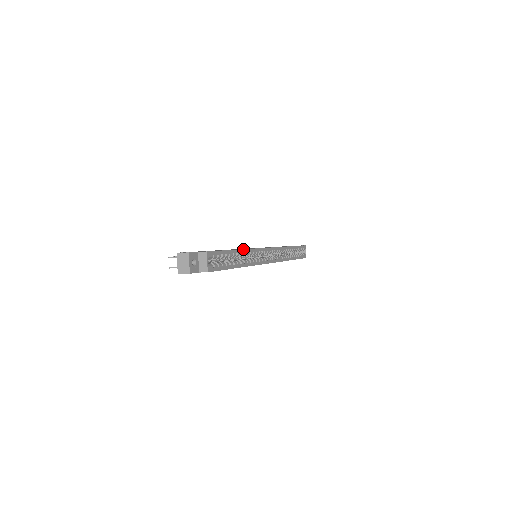
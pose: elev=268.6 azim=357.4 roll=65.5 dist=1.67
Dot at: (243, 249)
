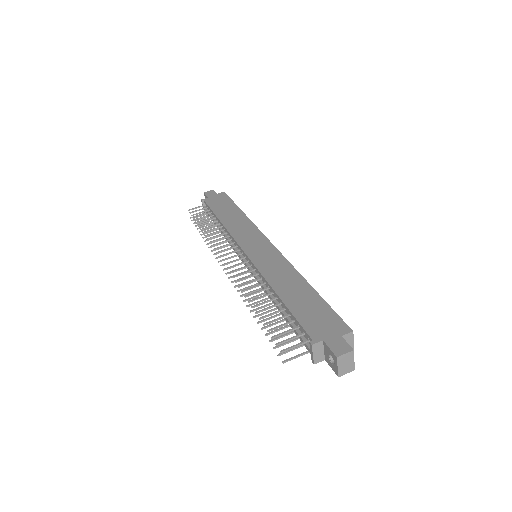
Dot at: (303, 277)
